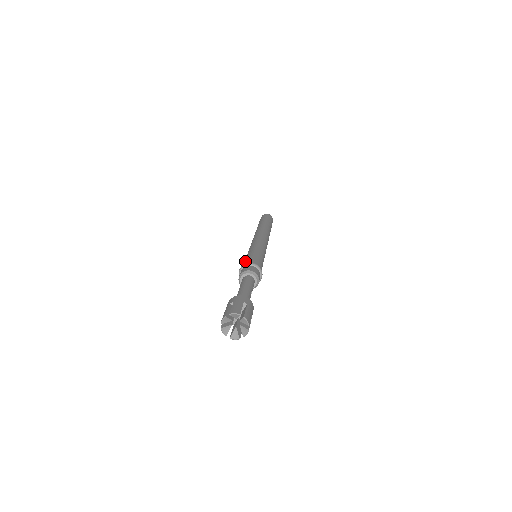
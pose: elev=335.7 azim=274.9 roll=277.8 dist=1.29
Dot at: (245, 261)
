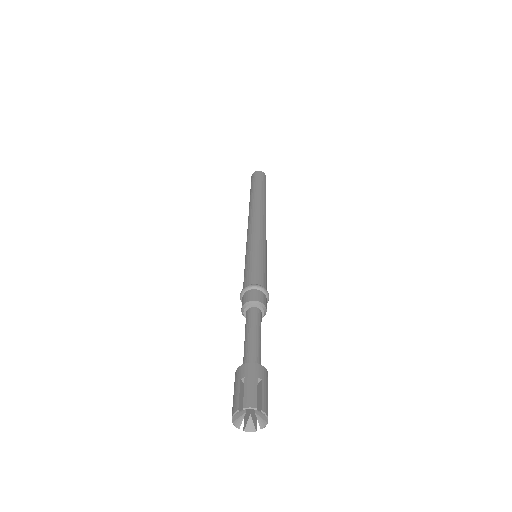
Dot at: (246, 275)
